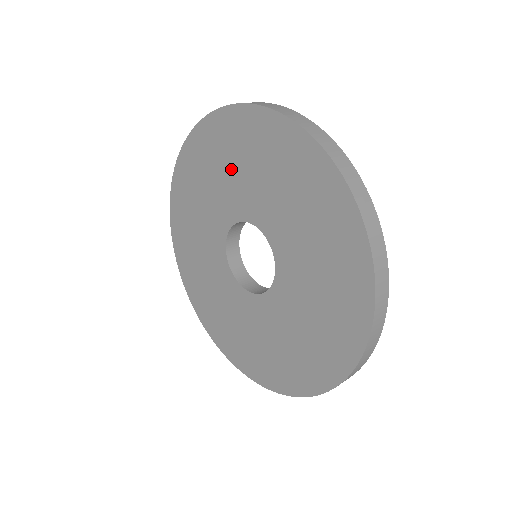
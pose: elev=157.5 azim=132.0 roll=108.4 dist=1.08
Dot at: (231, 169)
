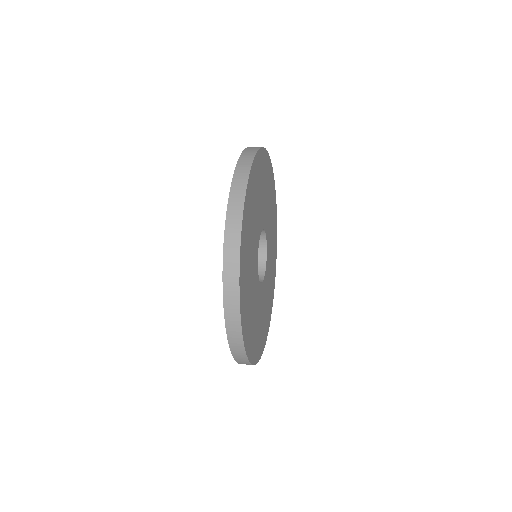
Dot at: occluded
